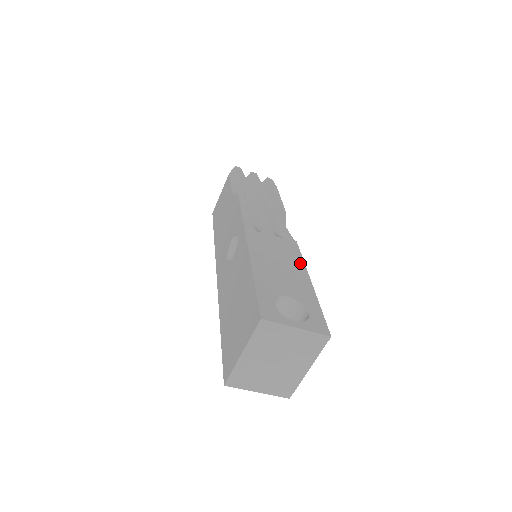
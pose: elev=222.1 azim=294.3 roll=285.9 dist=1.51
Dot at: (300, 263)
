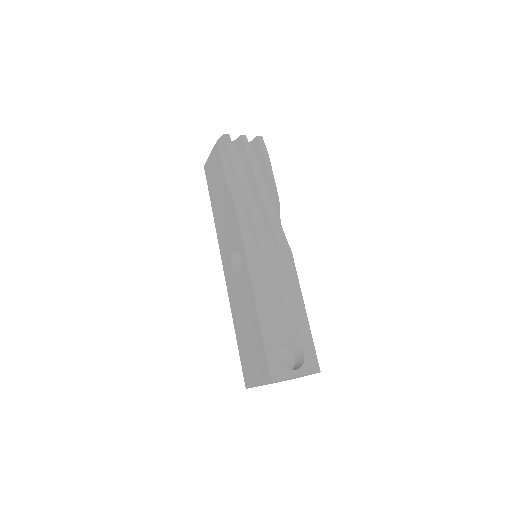
Dot at: (296, 286)
